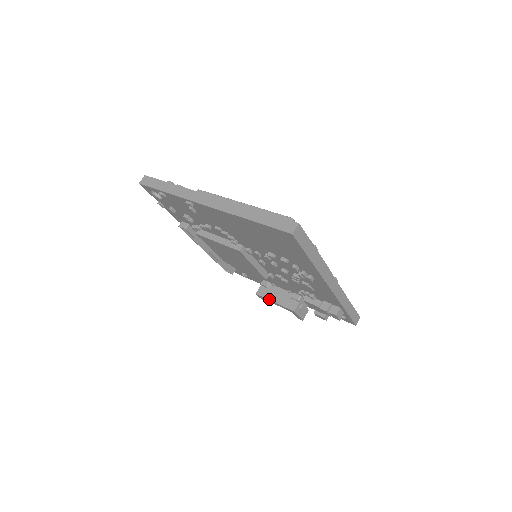
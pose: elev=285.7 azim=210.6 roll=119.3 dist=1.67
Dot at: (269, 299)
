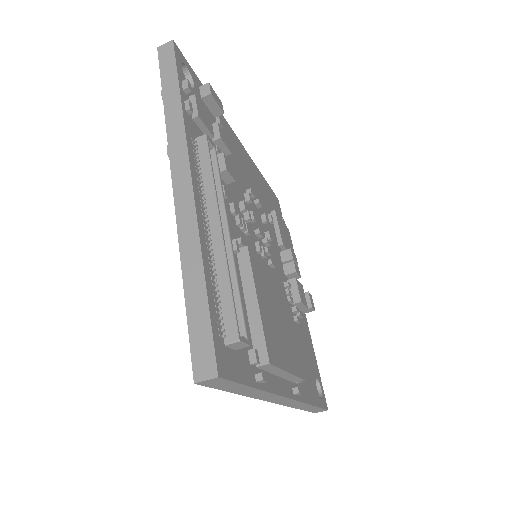
Dot at: occluded
